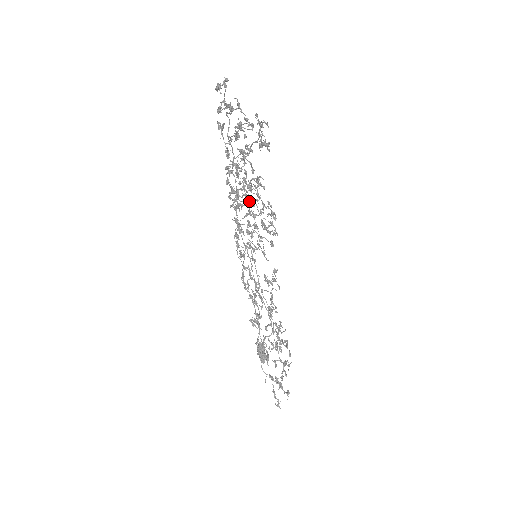
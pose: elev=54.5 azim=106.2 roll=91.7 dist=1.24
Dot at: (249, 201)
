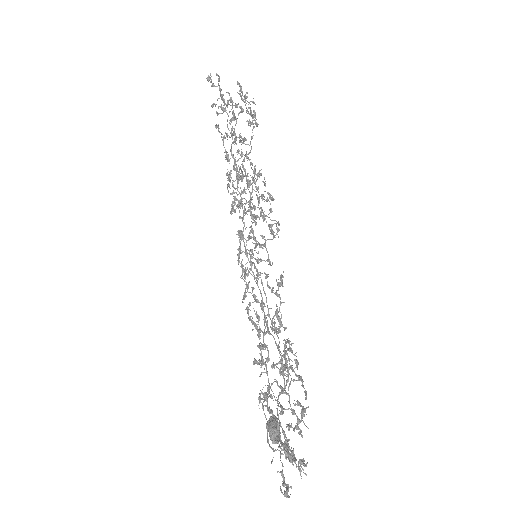
Dot at: (251, 206)
